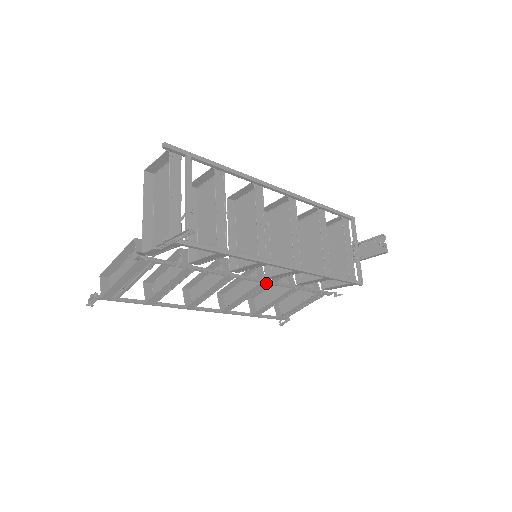
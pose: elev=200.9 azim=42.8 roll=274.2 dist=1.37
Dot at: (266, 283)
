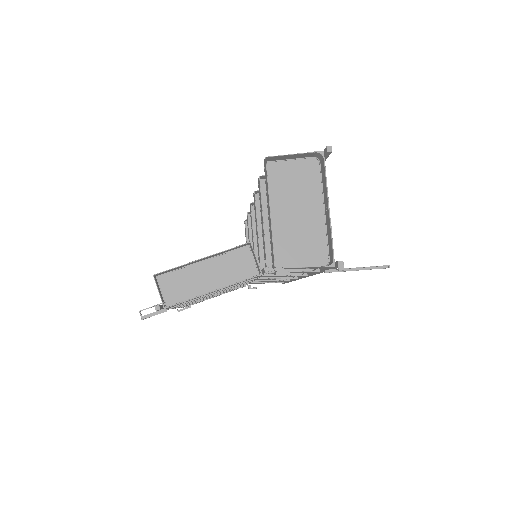
Dot at: occluded
